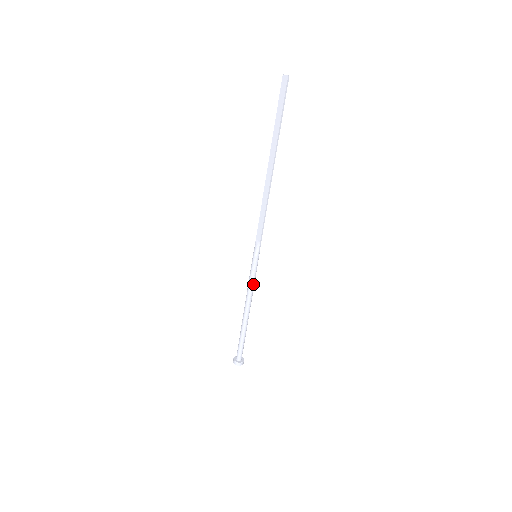
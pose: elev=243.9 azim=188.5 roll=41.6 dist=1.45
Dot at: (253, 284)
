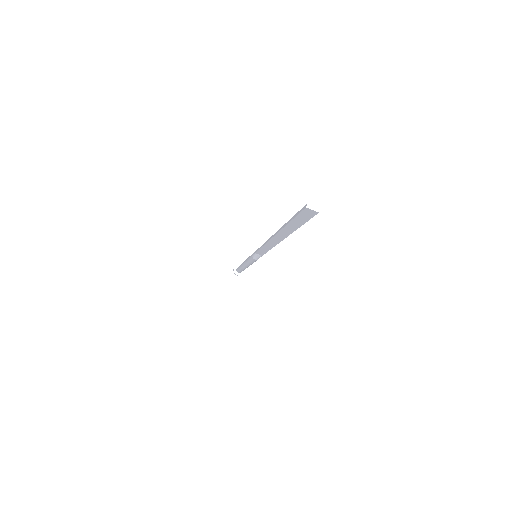
Dot at: occluded
